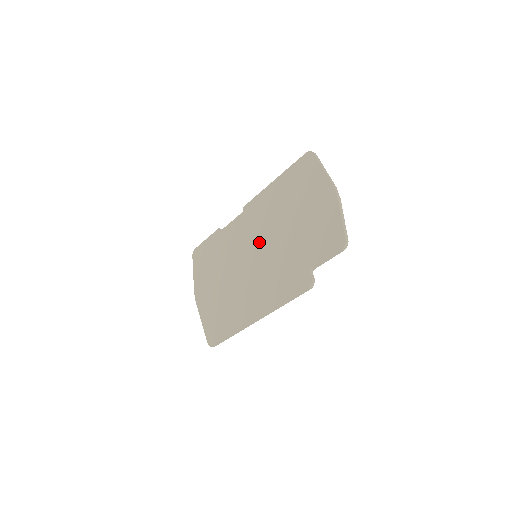
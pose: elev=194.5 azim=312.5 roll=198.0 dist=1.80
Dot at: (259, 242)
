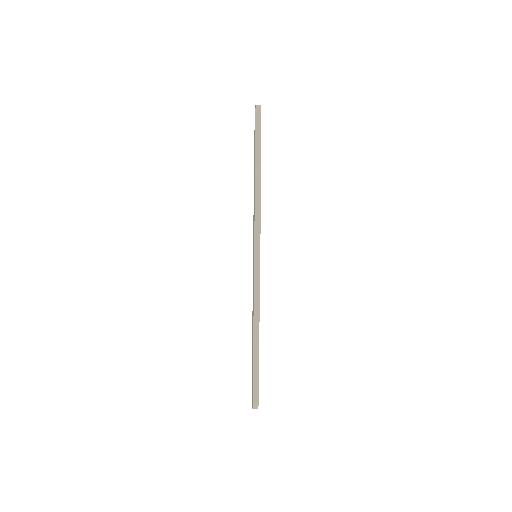
Dot at: occluded
